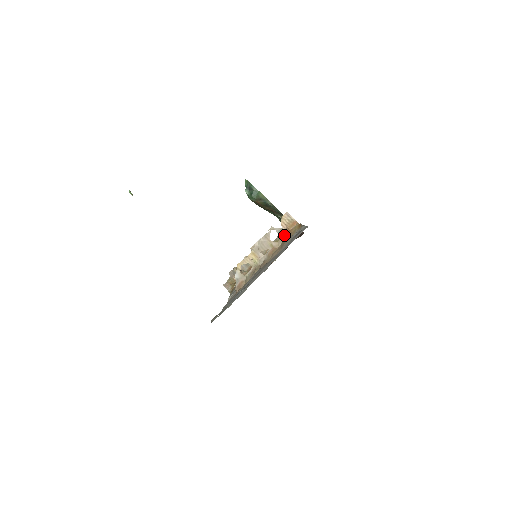
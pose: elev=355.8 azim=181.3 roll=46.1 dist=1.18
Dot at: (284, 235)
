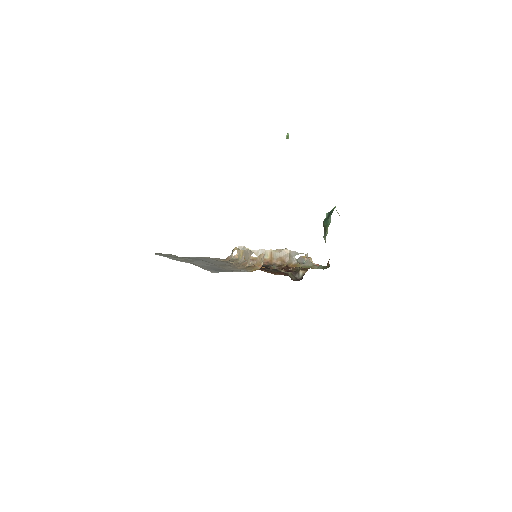
Dot at: (253, 264)
